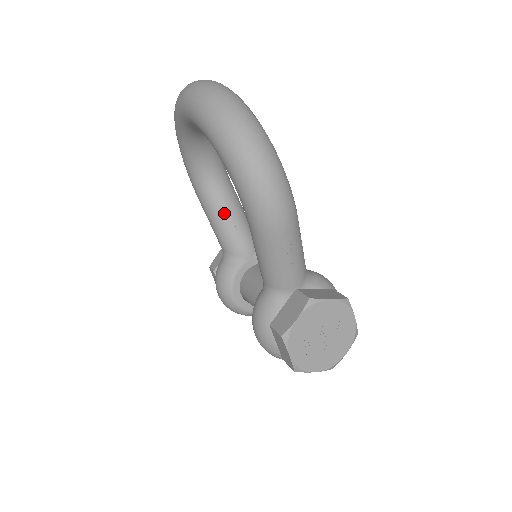
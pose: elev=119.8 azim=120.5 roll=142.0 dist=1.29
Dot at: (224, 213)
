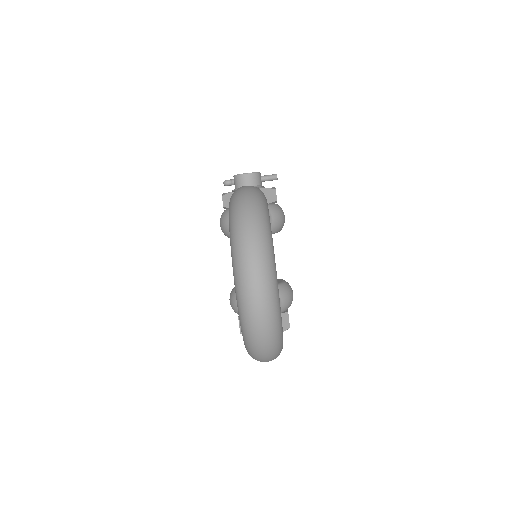
Dot at: occluded
